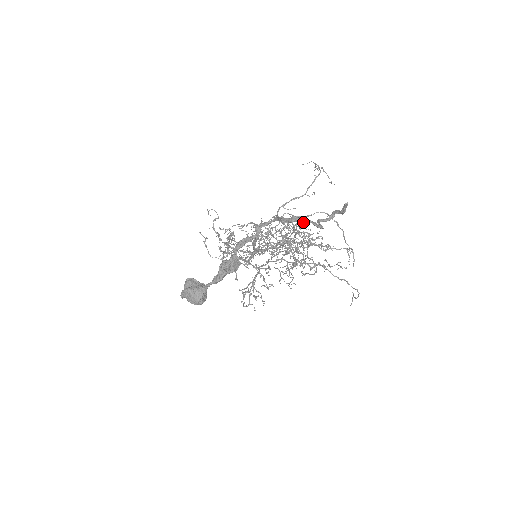
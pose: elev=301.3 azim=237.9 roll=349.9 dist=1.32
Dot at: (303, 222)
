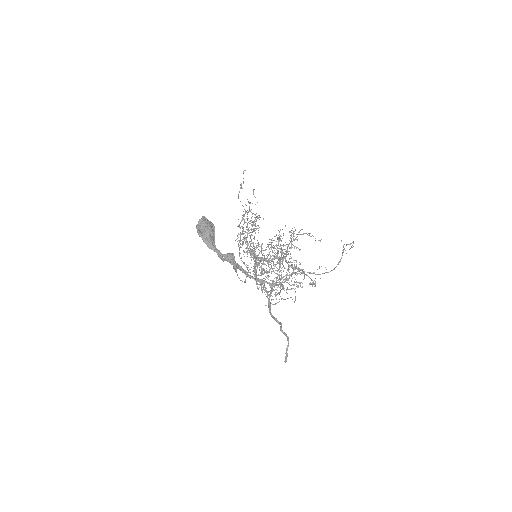
Dot at: occluded
